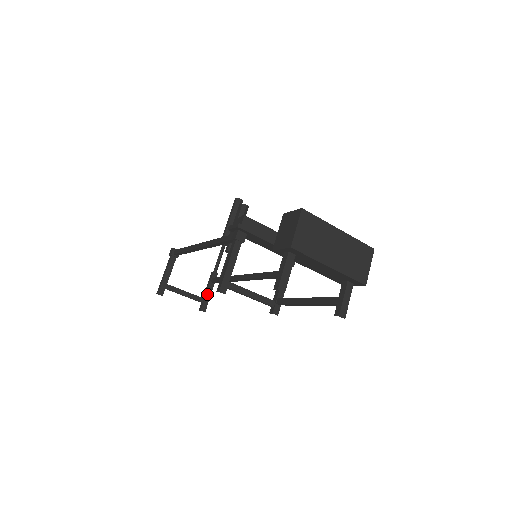
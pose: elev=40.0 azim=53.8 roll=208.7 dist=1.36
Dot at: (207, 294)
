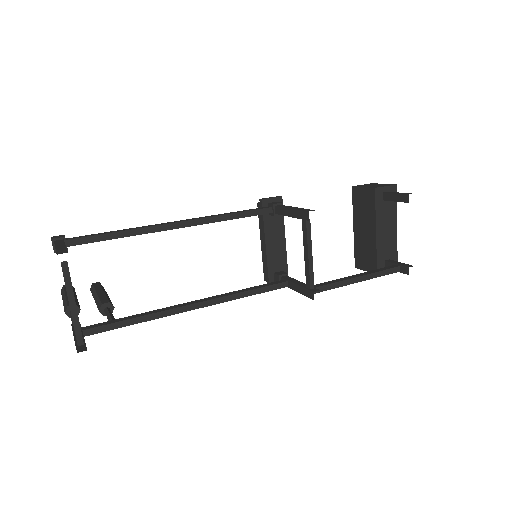
Dot at: (84, 339)
